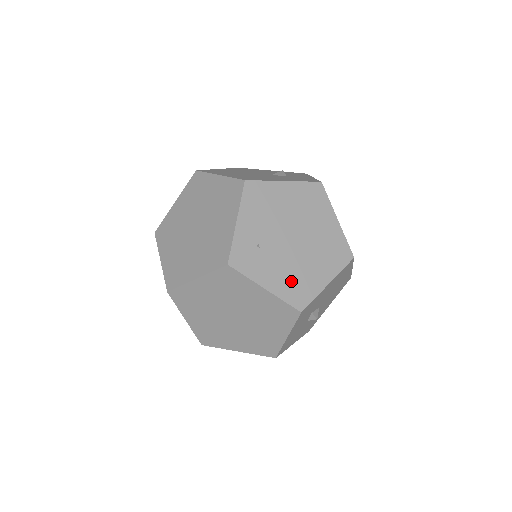
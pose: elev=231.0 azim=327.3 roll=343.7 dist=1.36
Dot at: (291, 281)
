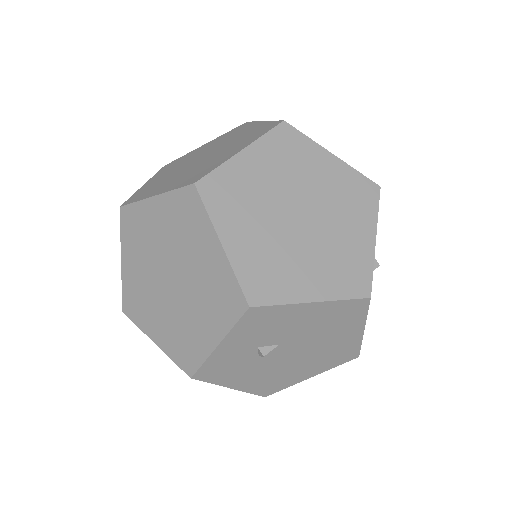
Dot at: occluded
